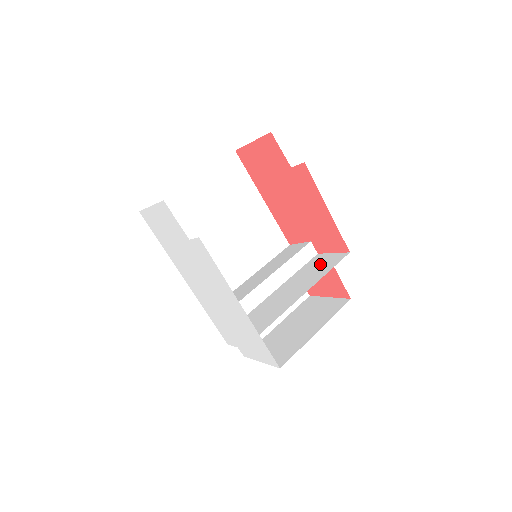
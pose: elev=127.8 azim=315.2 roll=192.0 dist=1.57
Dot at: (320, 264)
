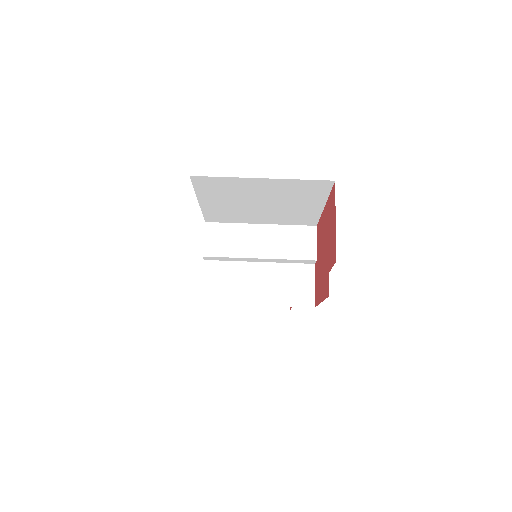
Dot at: (297, 285)
